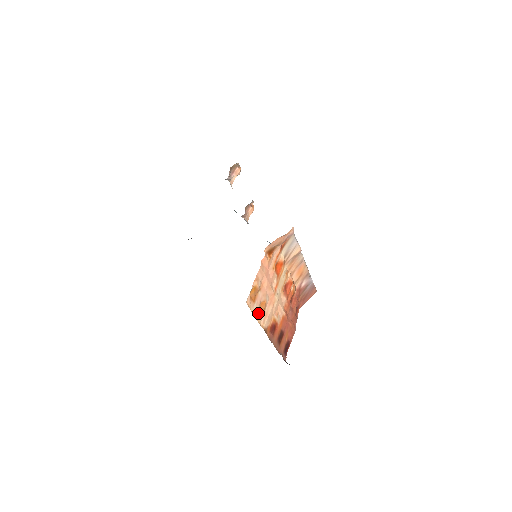
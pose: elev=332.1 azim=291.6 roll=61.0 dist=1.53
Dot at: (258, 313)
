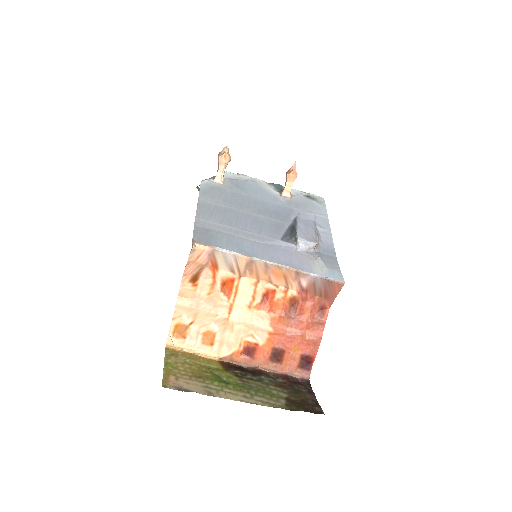
Dot at: (201, 345)
